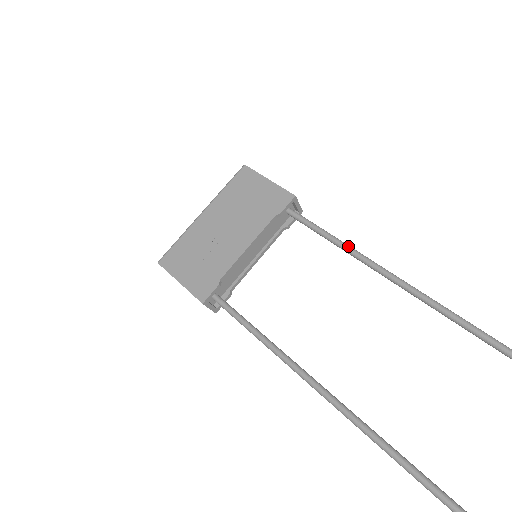
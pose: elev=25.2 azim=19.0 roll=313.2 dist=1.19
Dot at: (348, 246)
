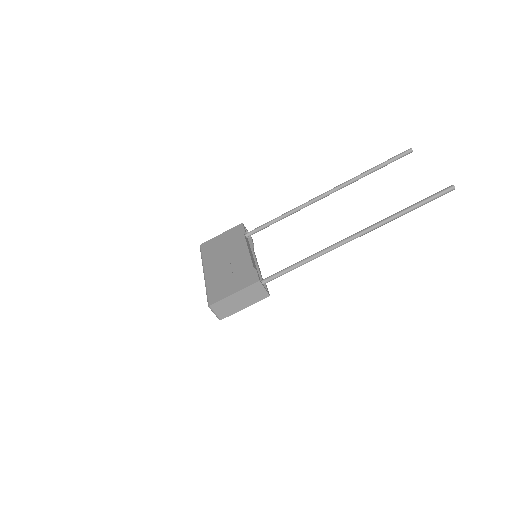
Dot at: (289, 211)
